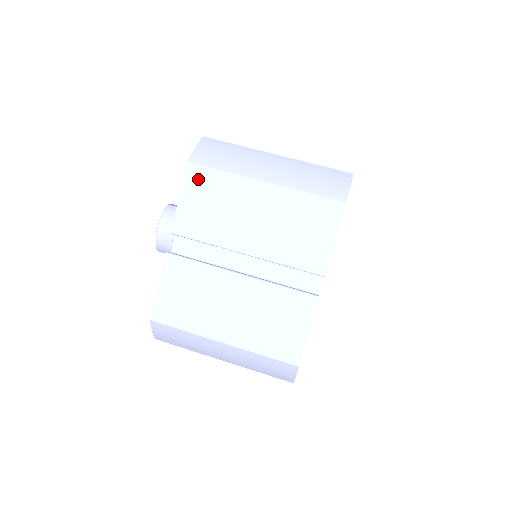
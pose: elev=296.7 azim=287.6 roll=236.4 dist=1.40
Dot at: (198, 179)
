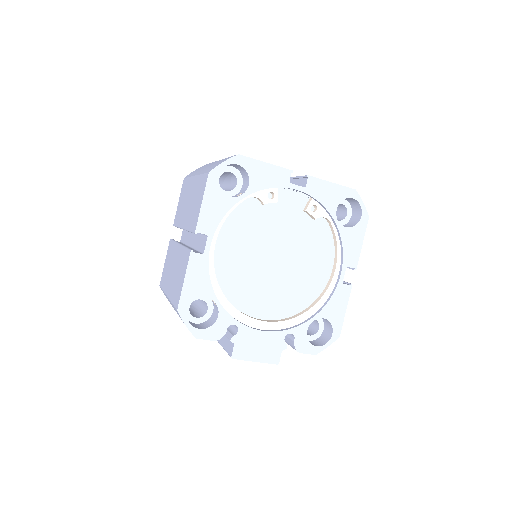
Dot at: occluded
